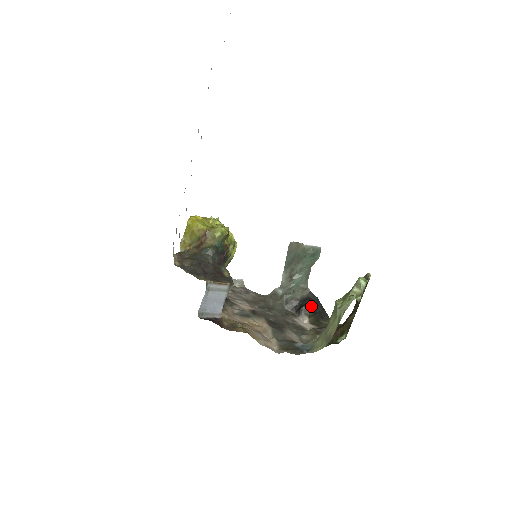
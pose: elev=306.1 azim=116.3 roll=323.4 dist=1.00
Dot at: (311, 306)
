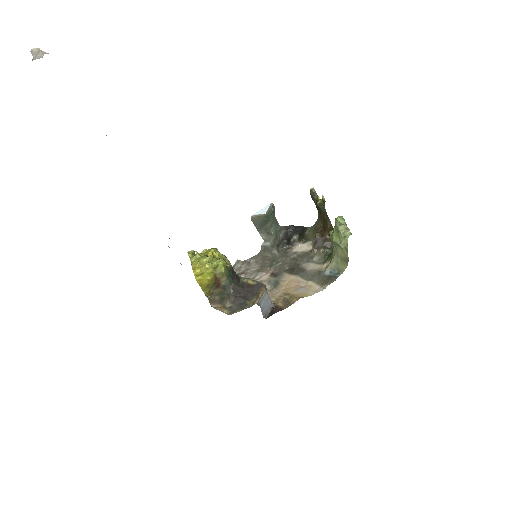
Dot at: (295, 235)
